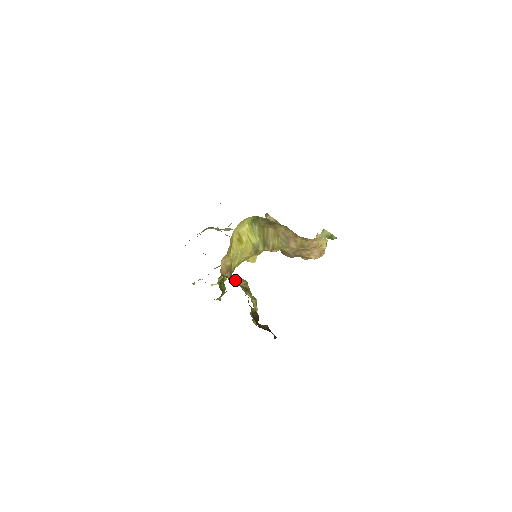
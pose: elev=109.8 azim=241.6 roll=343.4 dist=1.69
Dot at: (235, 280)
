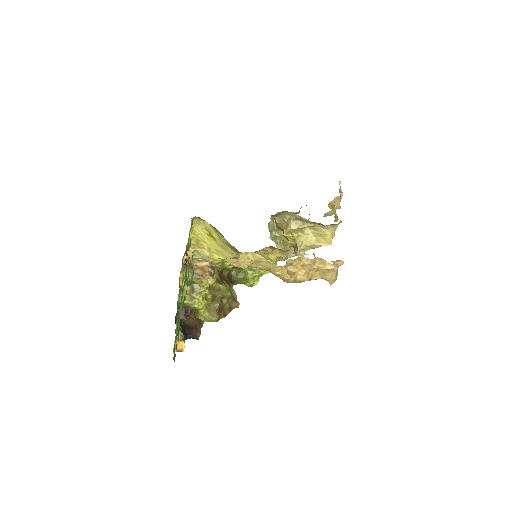
Dot at: (194, 271)
